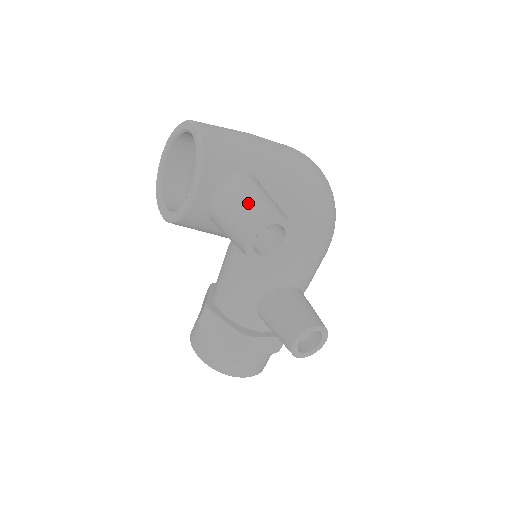
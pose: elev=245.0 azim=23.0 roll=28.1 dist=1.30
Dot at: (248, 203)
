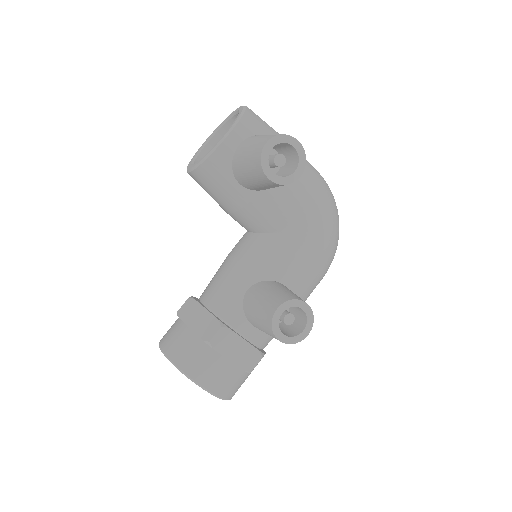
Dot at: occluded
